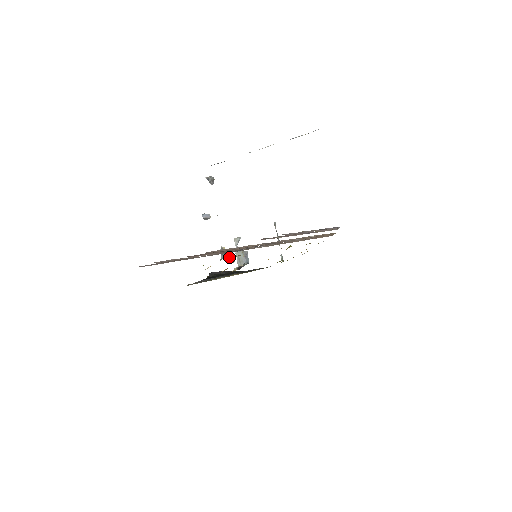
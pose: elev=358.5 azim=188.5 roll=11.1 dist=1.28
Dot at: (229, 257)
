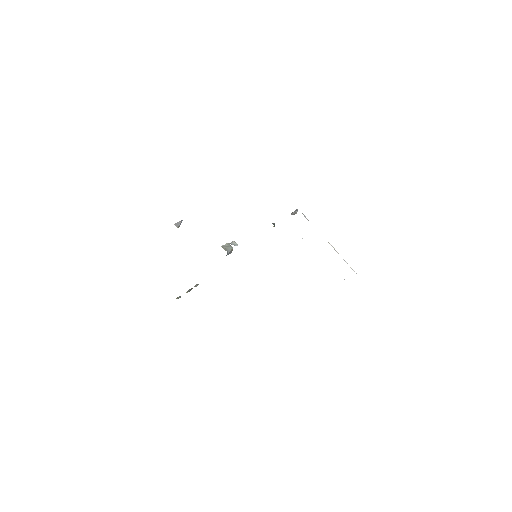
Dot at: occluded
